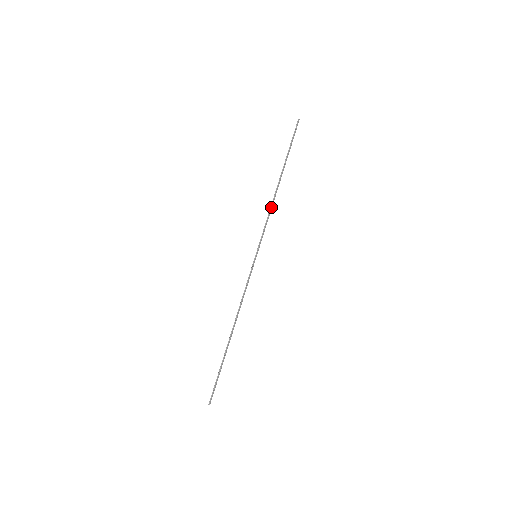
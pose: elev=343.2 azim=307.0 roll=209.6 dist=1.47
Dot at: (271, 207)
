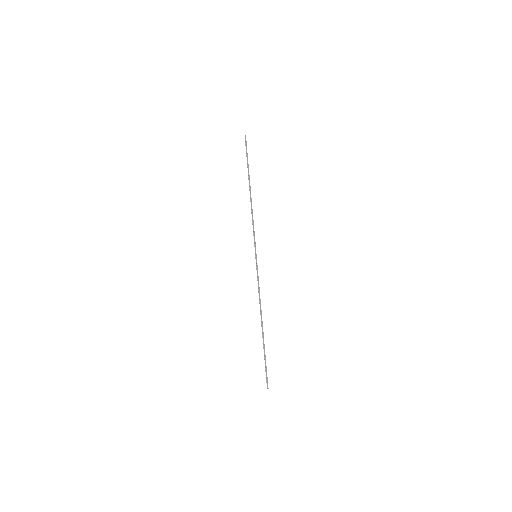
Dot at: (252, 213)
